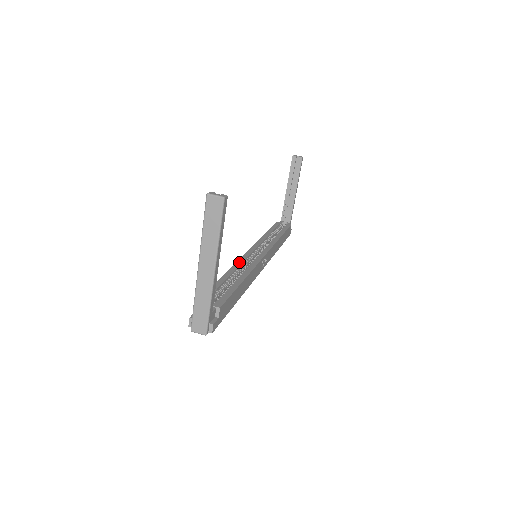
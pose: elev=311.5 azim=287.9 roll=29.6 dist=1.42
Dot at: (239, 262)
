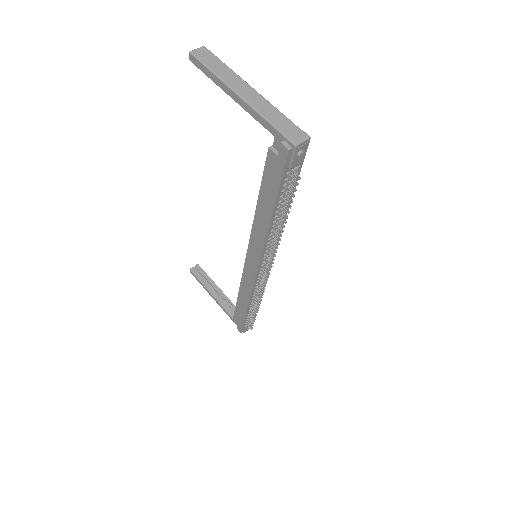
Dot at: (252, 233)
